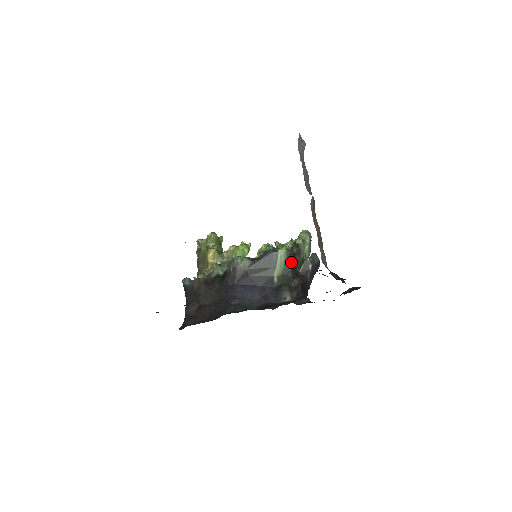
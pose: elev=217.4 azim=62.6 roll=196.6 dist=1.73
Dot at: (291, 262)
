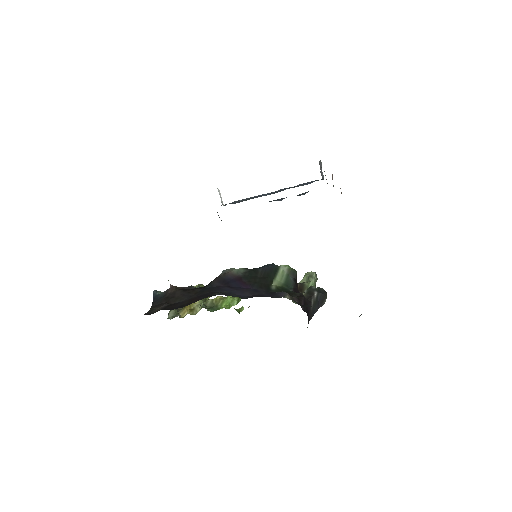
Dot at: (294, 281)
